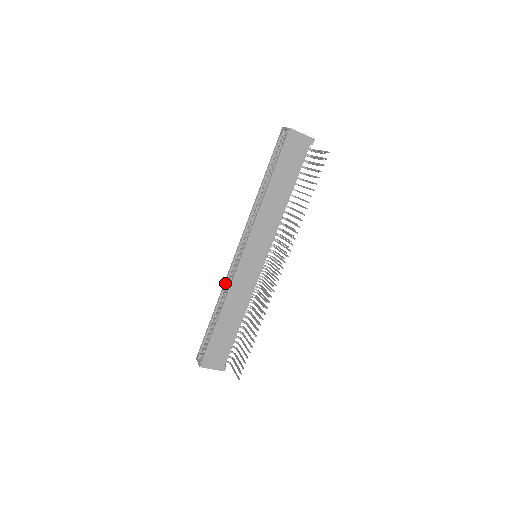
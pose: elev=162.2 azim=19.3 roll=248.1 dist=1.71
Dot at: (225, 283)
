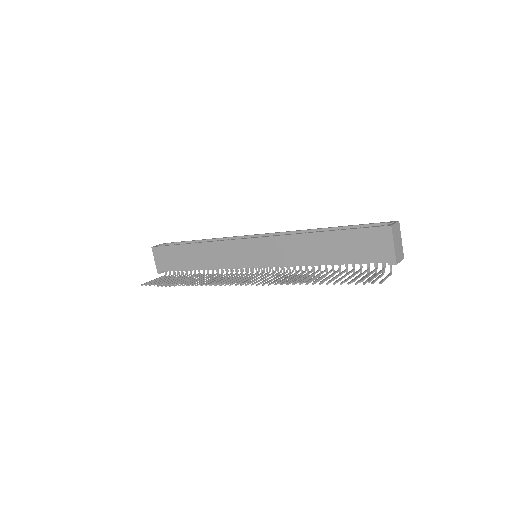
Dot at: (226, 238)
